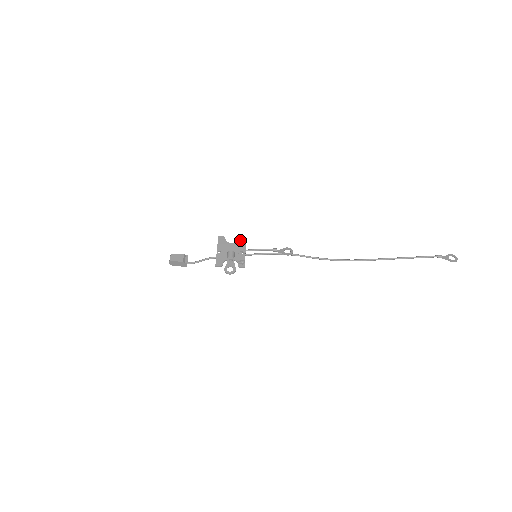
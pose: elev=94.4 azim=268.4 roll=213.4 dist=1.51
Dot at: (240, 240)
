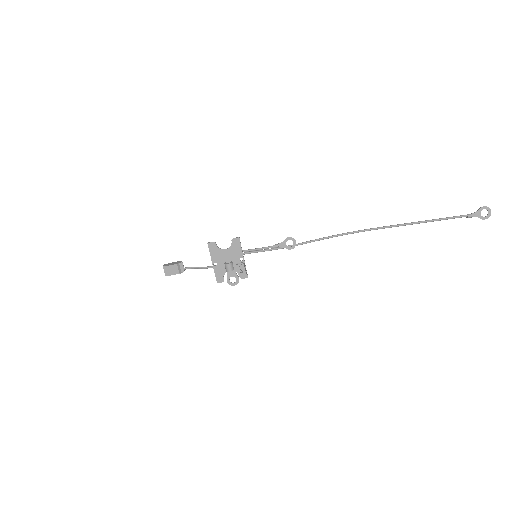
Dot at: (233, 243)
